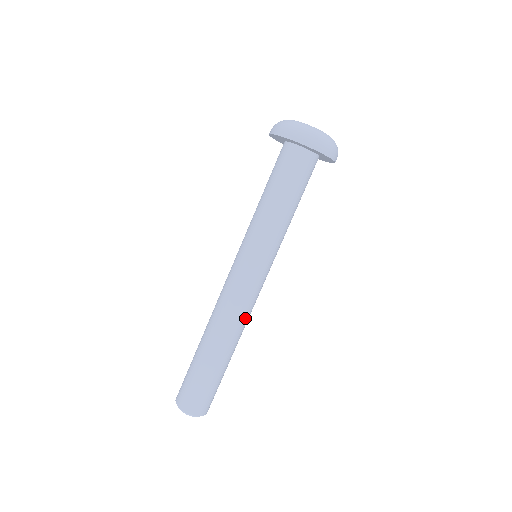
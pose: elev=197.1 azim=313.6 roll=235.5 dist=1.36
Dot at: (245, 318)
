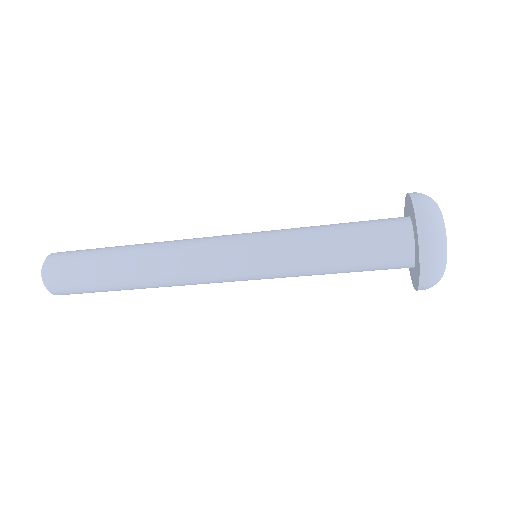
Dot at: (181, 284)
